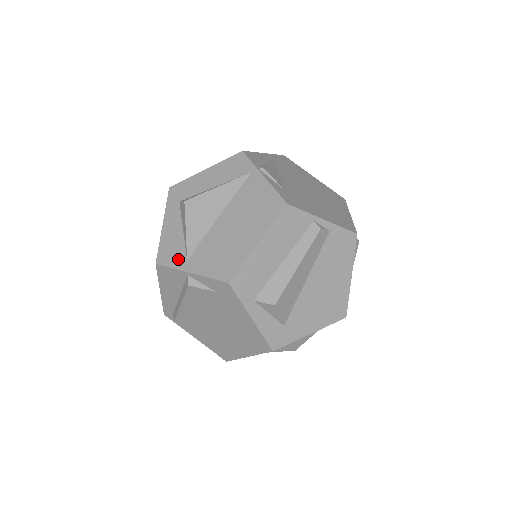
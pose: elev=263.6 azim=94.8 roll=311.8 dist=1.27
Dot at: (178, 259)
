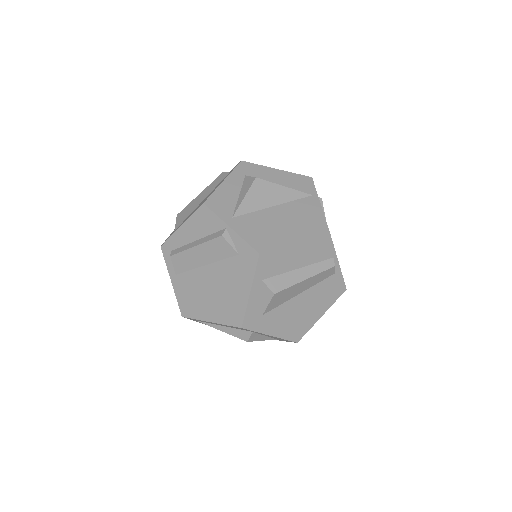
Dot at: (225, 212)
